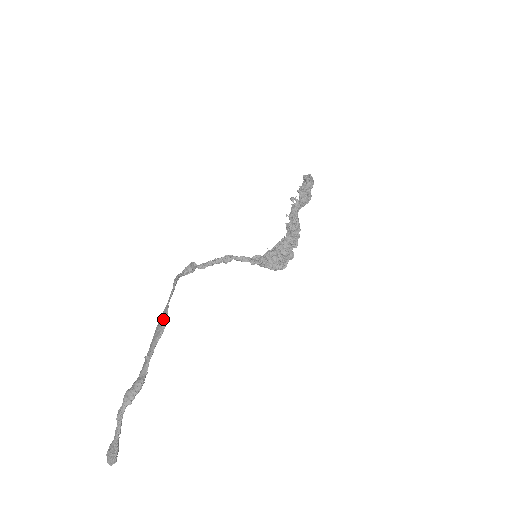
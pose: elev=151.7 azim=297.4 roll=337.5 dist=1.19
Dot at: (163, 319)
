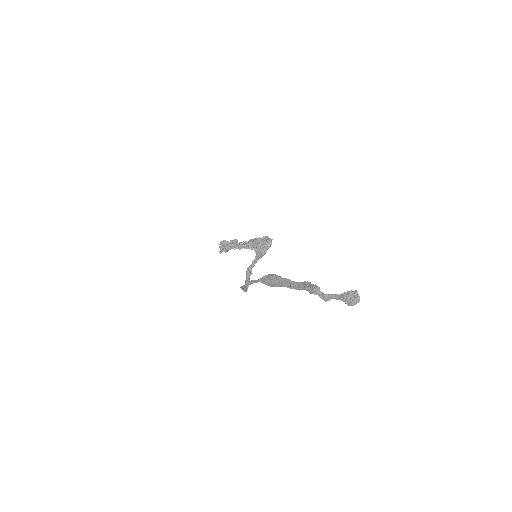
Dot at: (268, 277)
